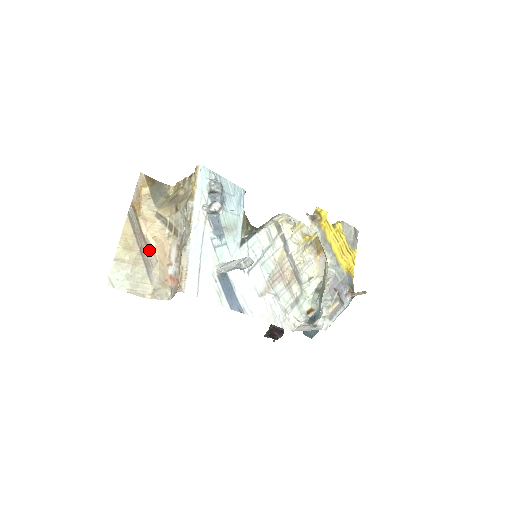
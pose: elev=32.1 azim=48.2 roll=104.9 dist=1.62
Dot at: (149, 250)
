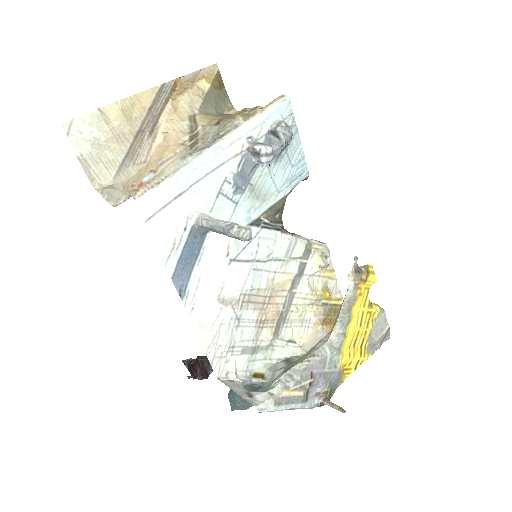
Dot at: (148, 142)
